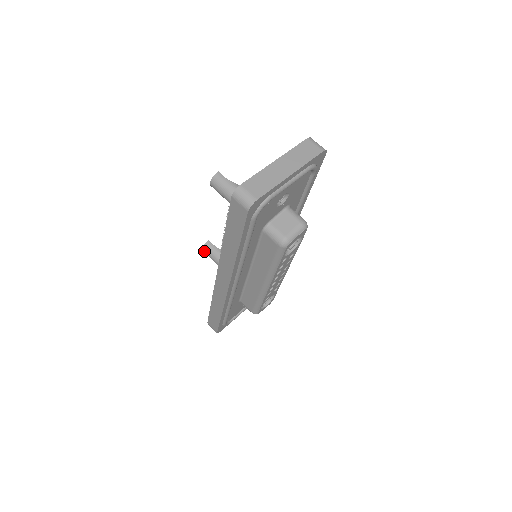
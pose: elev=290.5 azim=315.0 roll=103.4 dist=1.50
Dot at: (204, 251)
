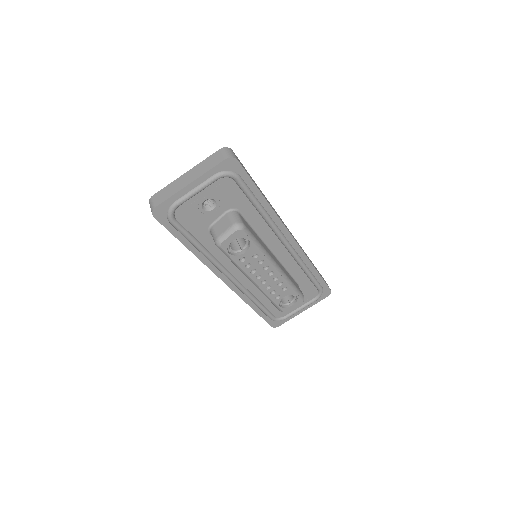
Dot at: occluded
